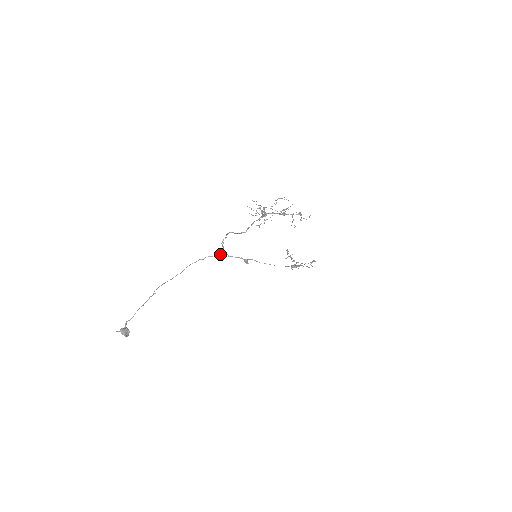
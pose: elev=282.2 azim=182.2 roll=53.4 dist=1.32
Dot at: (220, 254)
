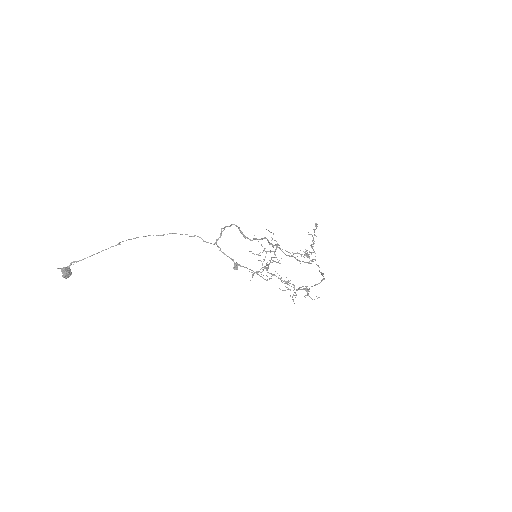
Dot at: occluded
